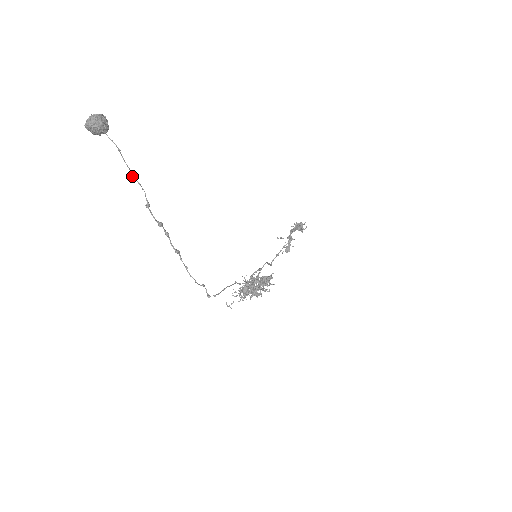
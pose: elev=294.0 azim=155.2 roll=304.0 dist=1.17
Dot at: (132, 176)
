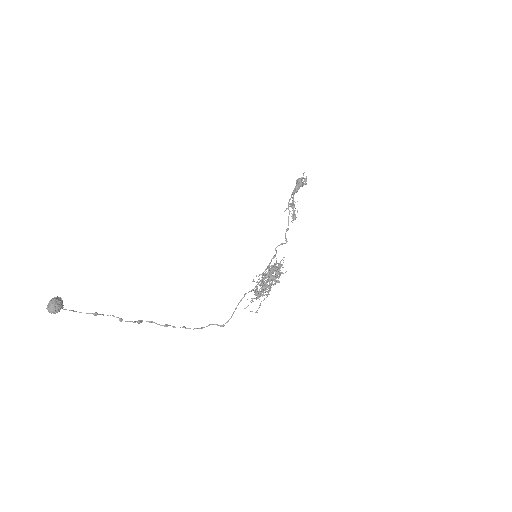
Dot at: (95, 315)
